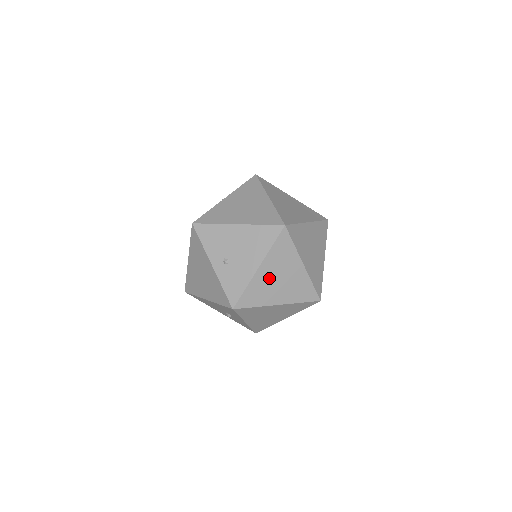
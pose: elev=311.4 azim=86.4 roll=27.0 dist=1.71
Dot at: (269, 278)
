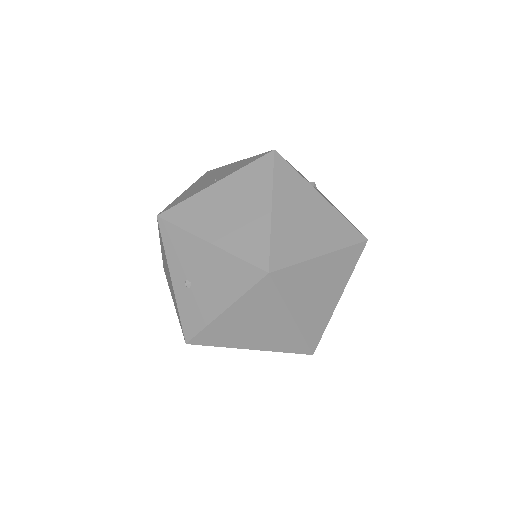
Dot at: (239, 323)
